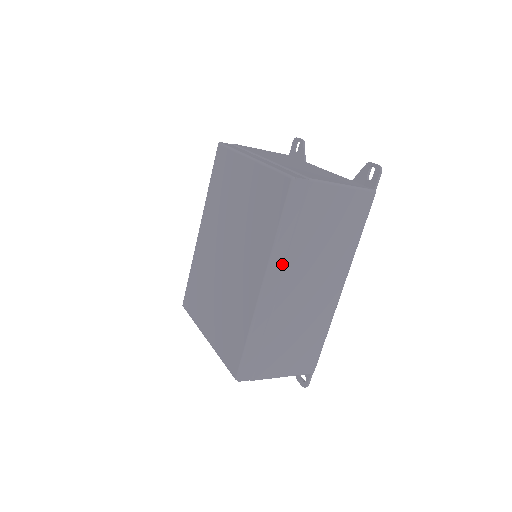
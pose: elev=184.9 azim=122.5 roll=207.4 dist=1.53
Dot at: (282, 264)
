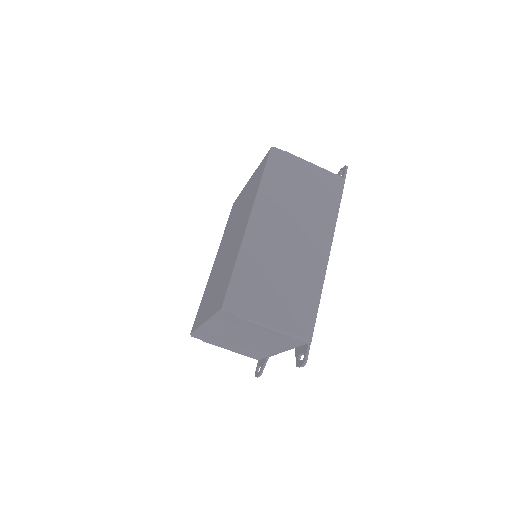
Dot at: (266, 207)
